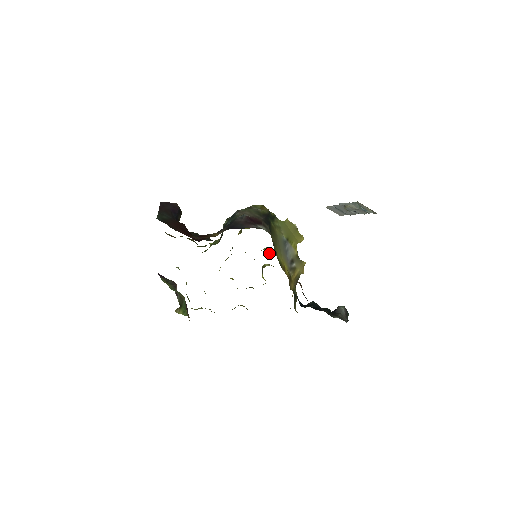
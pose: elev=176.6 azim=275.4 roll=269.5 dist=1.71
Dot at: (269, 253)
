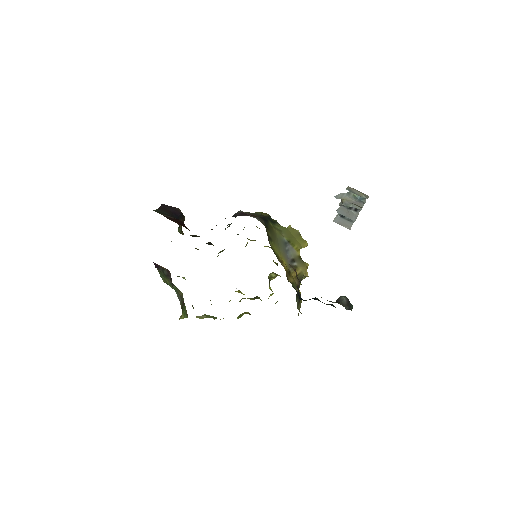
Dot at: (275, 263)
